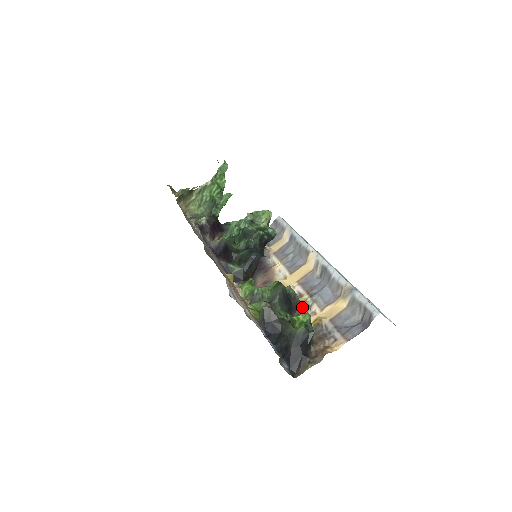
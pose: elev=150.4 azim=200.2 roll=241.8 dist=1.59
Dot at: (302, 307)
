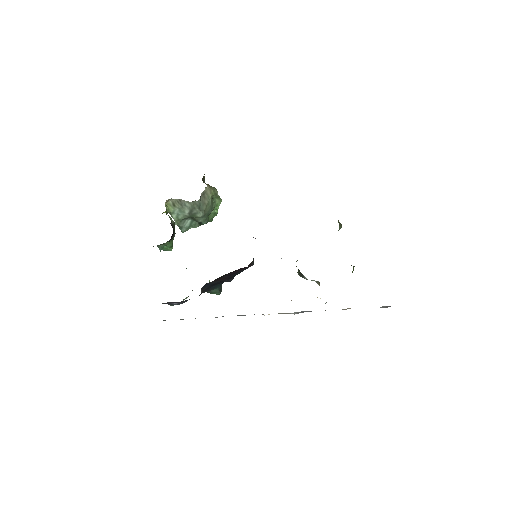
Dot at: occluded
